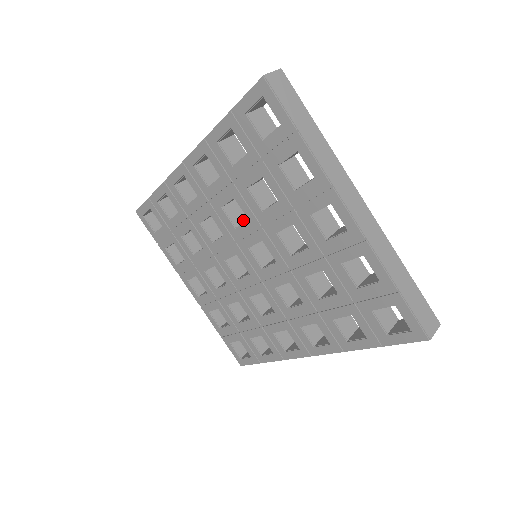
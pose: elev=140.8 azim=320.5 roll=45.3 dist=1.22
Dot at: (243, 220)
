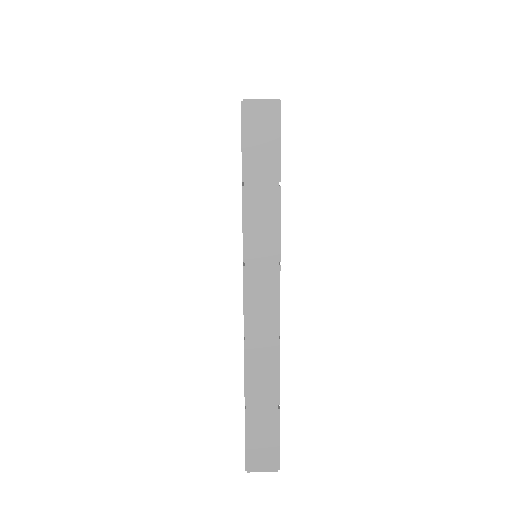
Dot at: occluded
